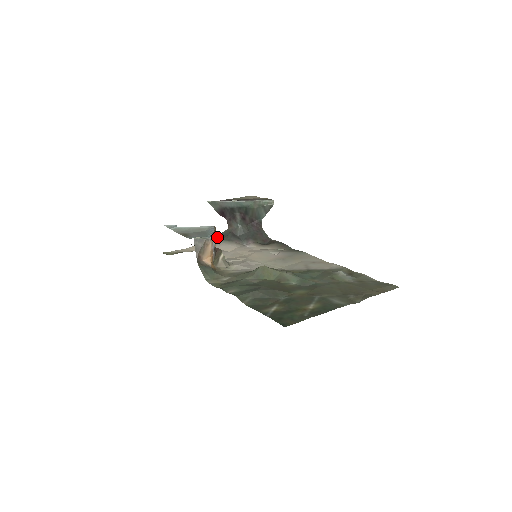
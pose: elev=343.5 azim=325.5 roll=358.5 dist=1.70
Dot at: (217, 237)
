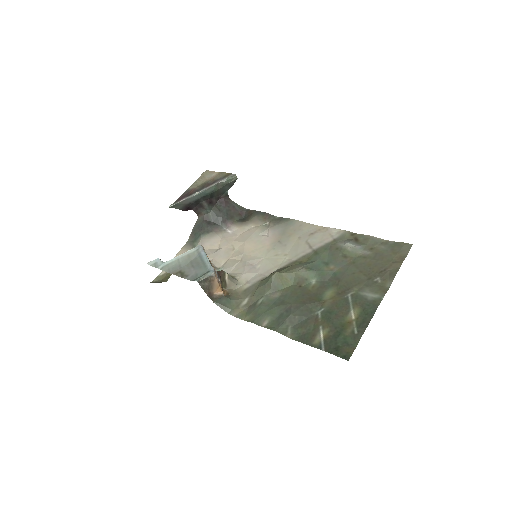
Dot at: (193, 233)
